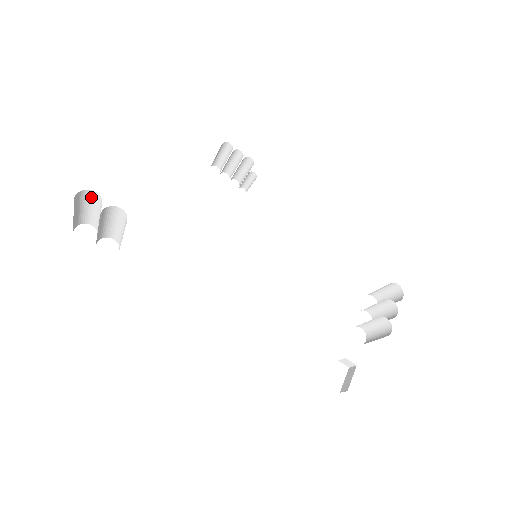
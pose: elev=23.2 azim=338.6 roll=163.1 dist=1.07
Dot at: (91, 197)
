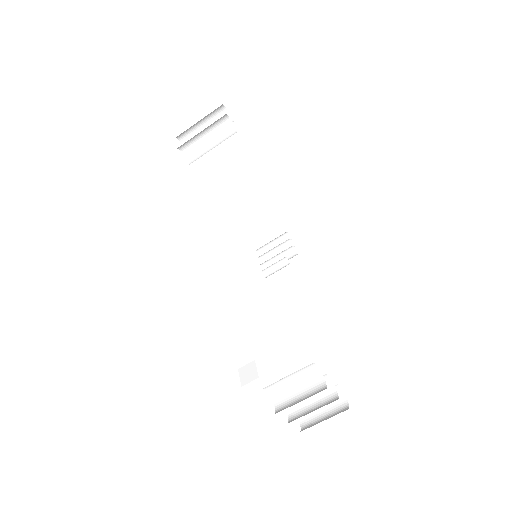
Dot at: occluded
